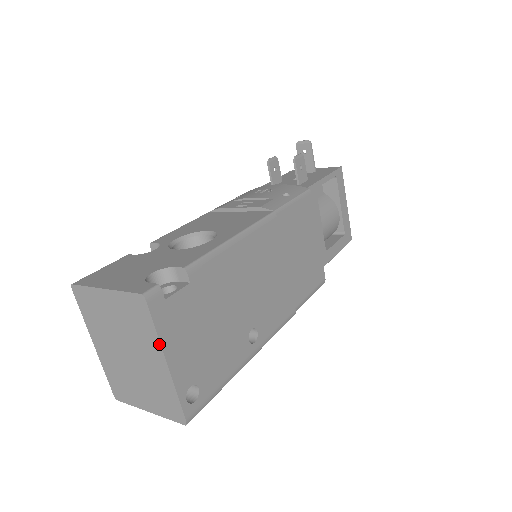
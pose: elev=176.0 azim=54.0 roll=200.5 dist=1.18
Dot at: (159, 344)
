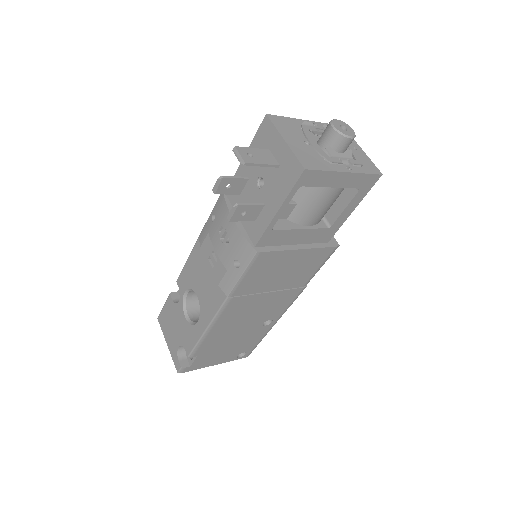
Dot at: (204, 367)
